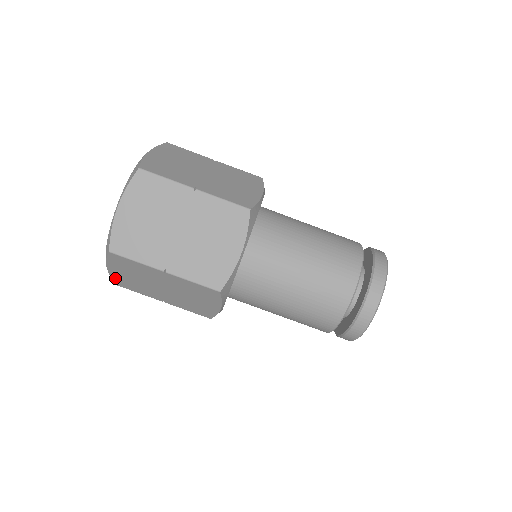
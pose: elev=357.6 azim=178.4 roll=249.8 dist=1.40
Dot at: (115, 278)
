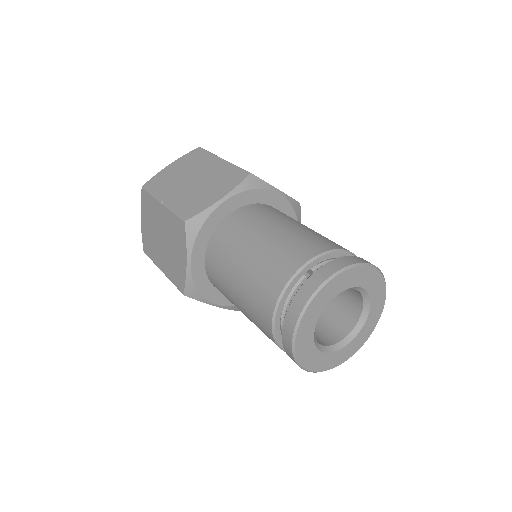
Dot at: (143, 237)
